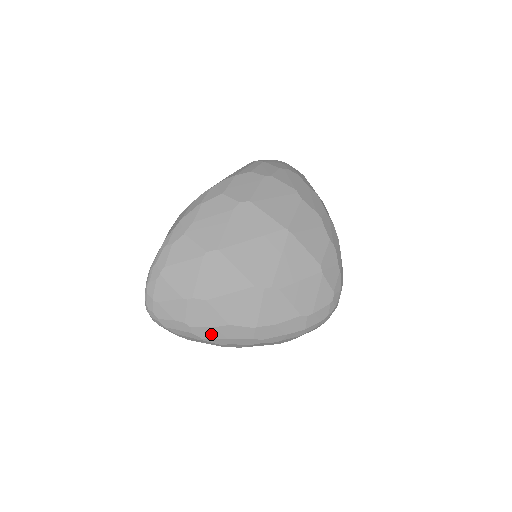
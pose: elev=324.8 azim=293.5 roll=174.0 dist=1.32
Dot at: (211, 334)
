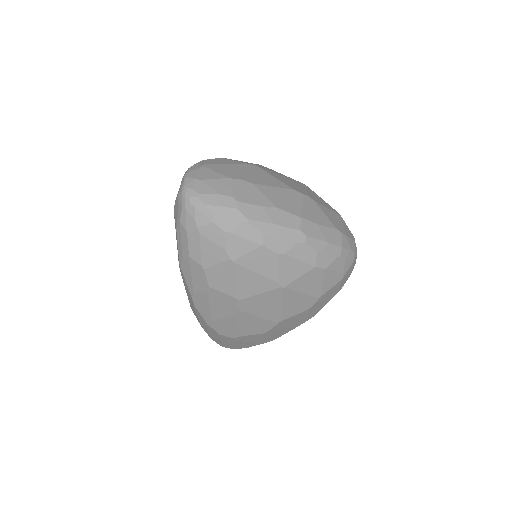
Dot at: (257, 214)
